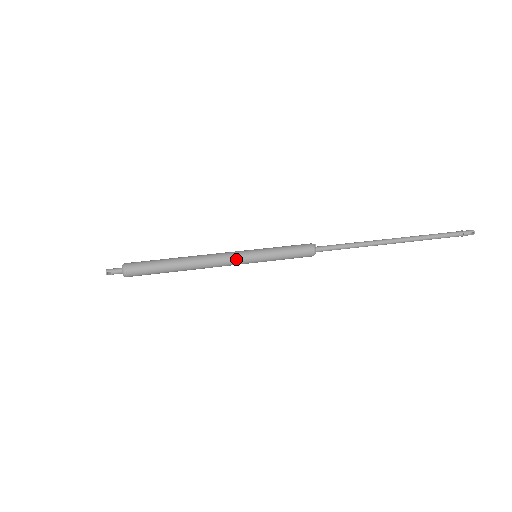
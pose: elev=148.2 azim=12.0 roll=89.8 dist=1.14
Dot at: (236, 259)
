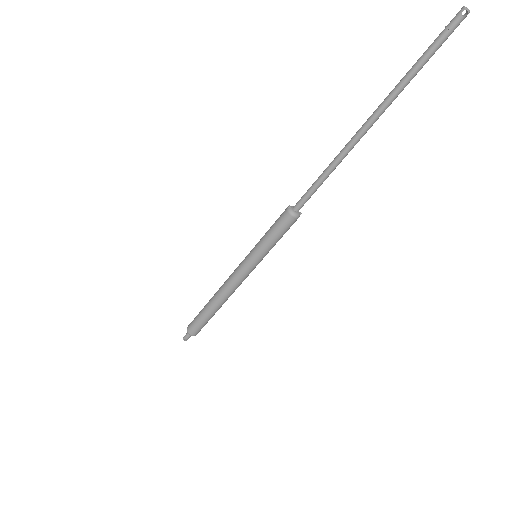
Dot at: (241, 273)
